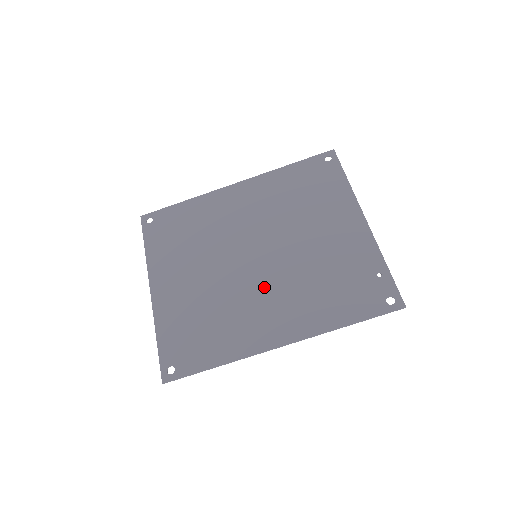
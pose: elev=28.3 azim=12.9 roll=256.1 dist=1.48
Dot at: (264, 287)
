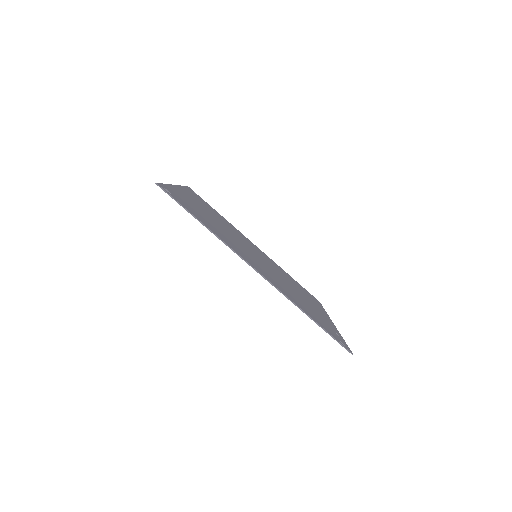
Dot at: (257, 260)
